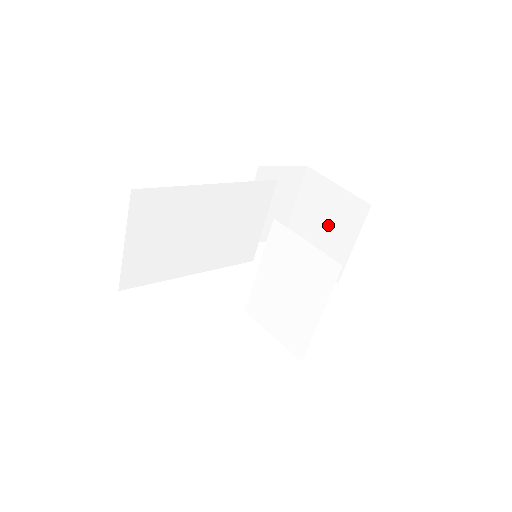
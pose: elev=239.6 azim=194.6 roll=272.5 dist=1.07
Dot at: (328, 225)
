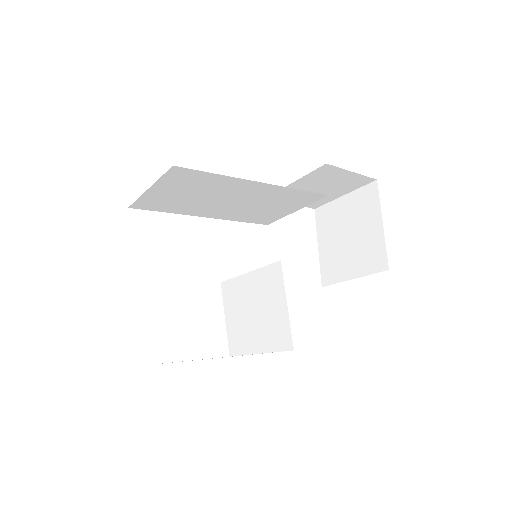
Dot at: (350, 242)
